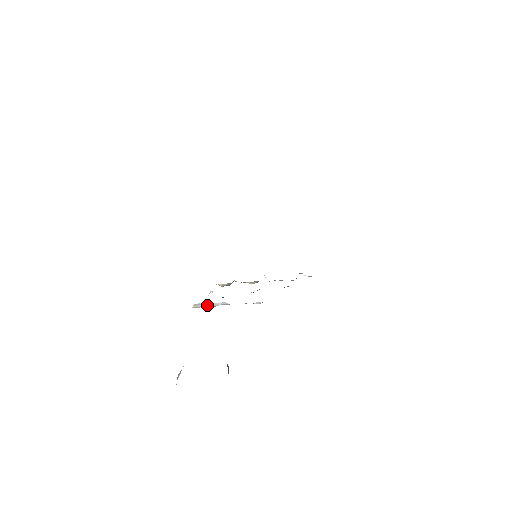
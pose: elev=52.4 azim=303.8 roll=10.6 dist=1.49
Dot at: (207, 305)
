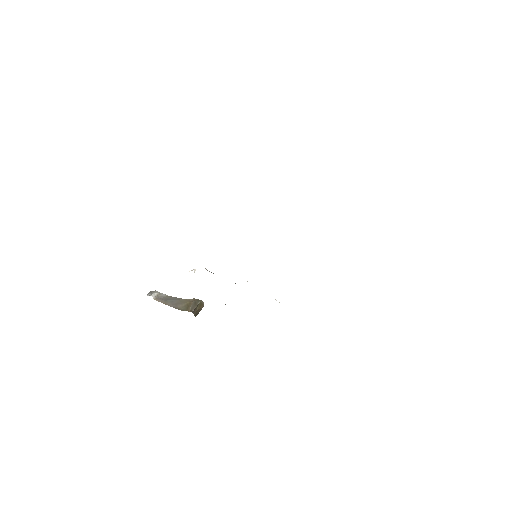
Dot at: occluded
